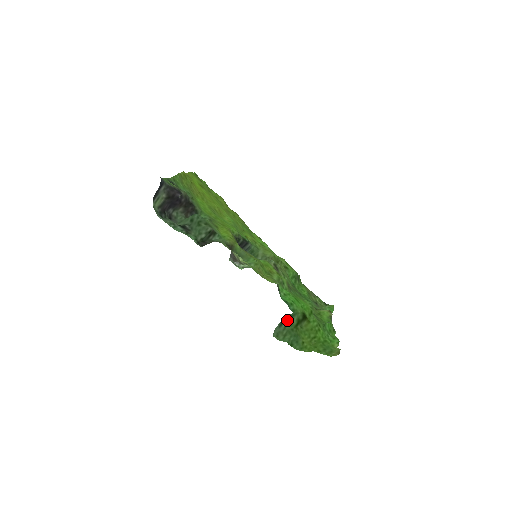
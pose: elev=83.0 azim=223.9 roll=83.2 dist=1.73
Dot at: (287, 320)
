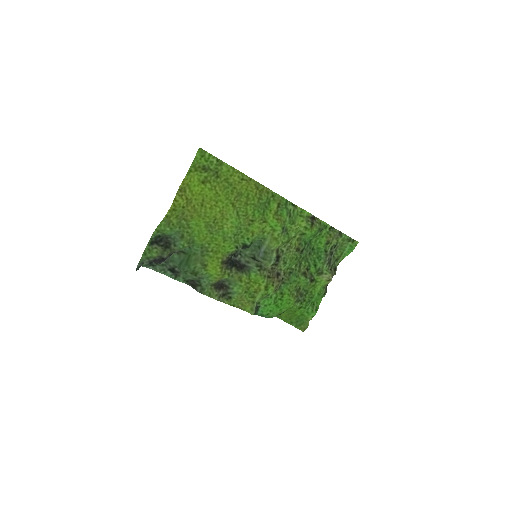
Dot at: occluded
